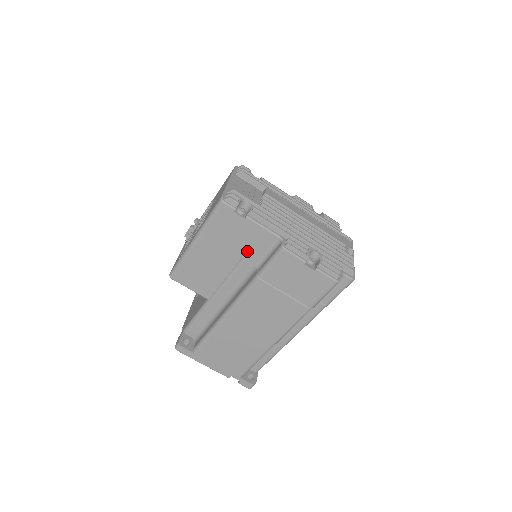
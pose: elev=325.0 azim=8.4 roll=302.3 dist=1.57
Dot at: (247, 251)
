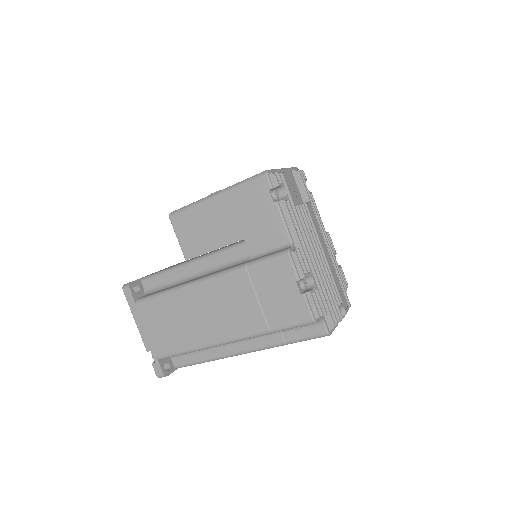
Dot at: (254, 236)
